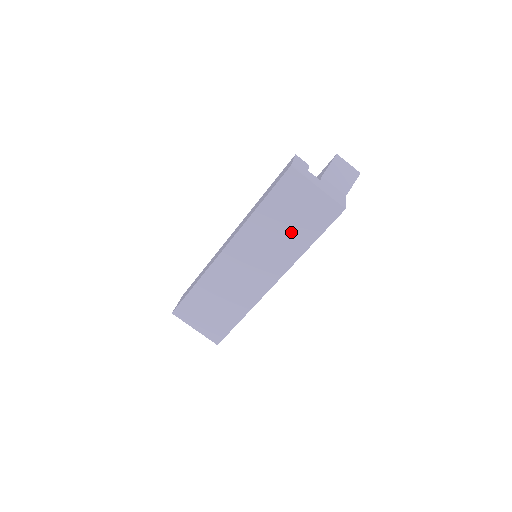
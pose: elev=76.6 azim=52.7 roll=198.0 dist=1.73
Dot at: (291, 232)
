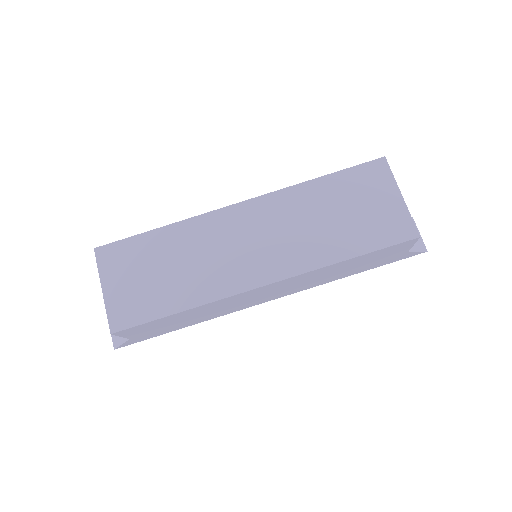
Dot at: (336, 228)
